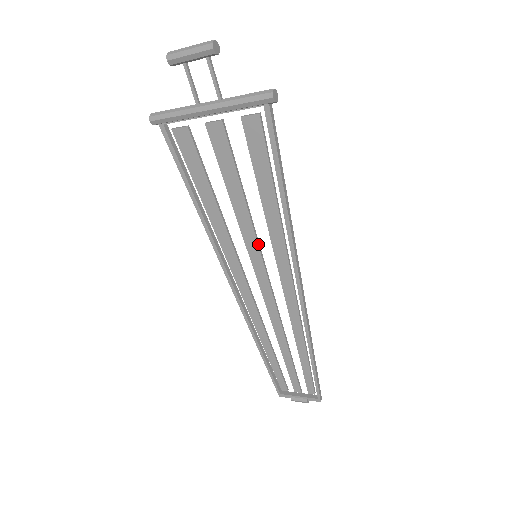
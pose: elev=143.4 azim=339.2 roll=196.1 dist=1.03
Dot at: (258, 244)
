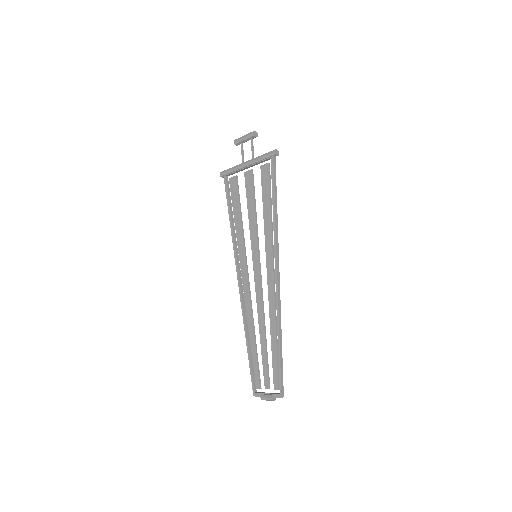
Dot at: (258, 246)
